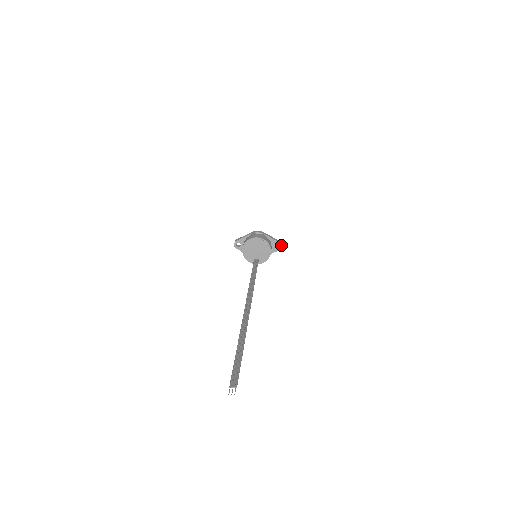
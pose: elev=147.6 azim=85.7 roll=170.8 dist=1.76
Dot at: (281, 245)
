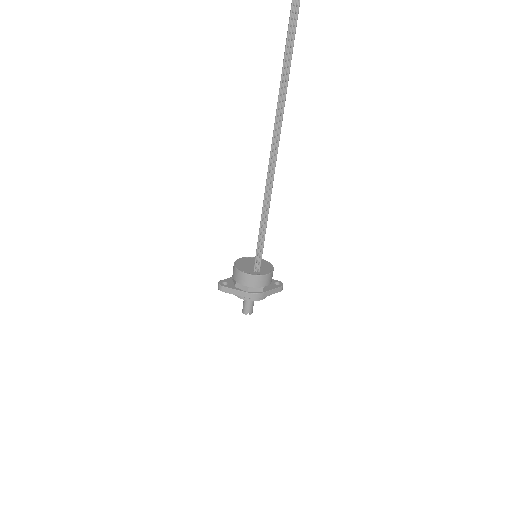
Dot at: (282, 285)
